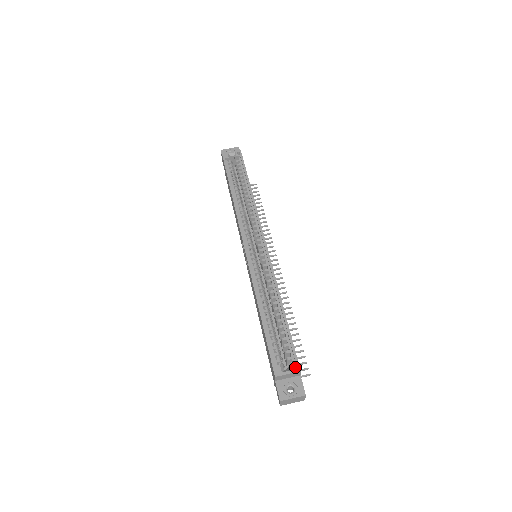
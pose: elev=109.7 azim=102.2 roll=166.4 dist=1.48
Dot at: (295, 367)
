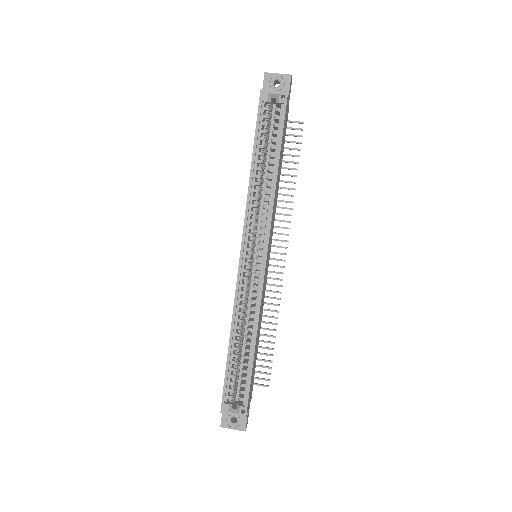
Dot at: occluded
